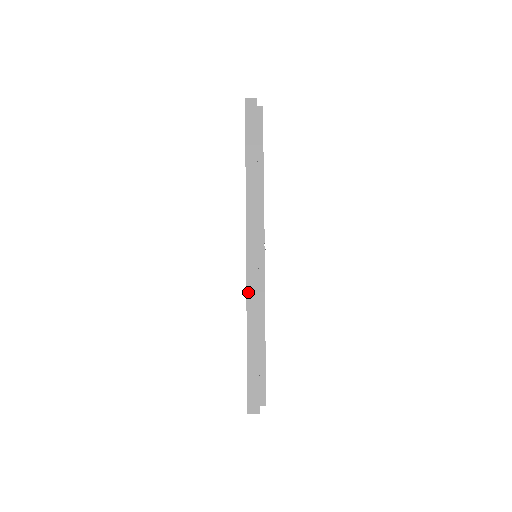
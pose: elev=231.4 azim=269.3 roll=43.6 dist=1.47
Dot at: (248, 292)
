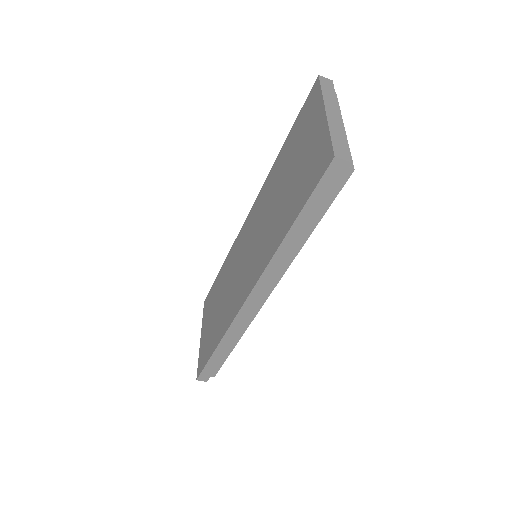
Dot at: (232, 325)
